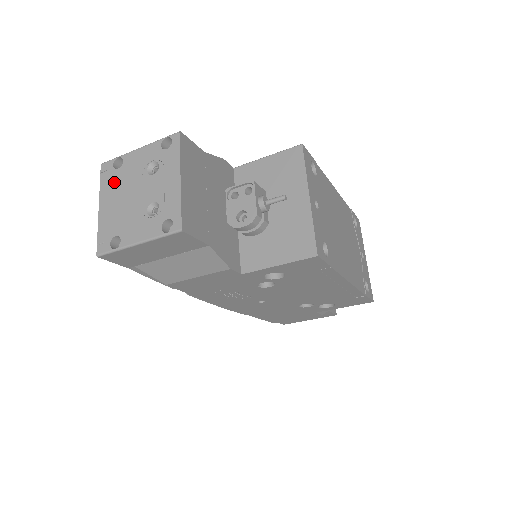
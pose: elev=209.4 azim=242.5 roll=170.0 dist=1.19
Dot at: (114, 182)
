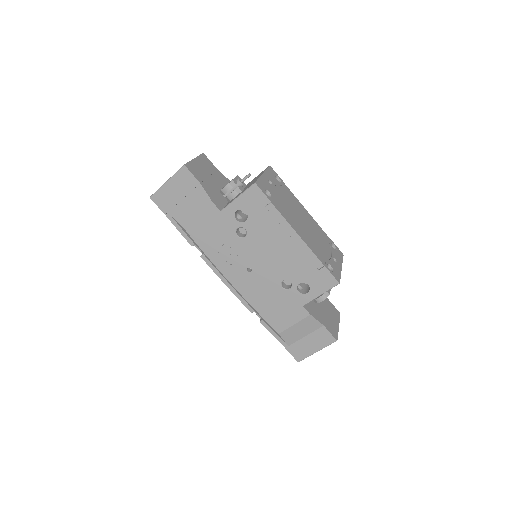
Dot at: occluded
